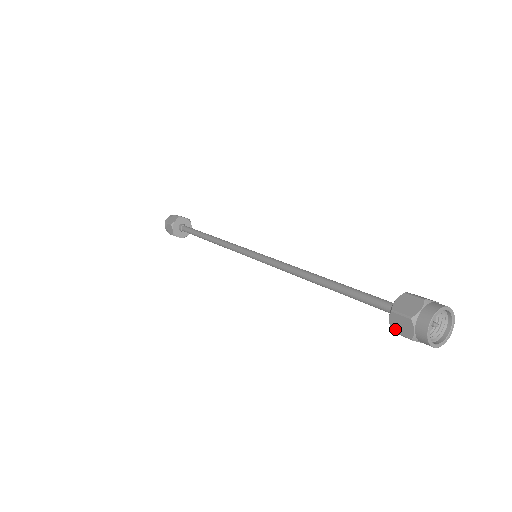
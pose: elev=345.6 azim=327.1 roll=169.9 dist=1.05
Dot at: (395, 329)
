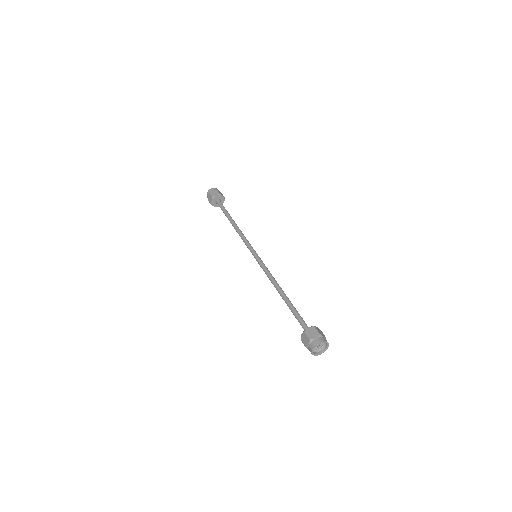
Dot at: occluded
